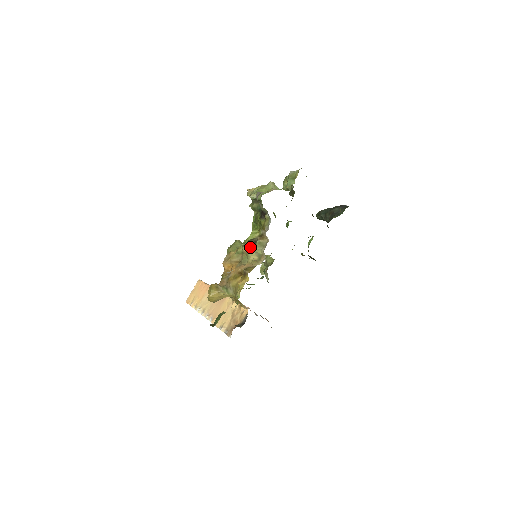
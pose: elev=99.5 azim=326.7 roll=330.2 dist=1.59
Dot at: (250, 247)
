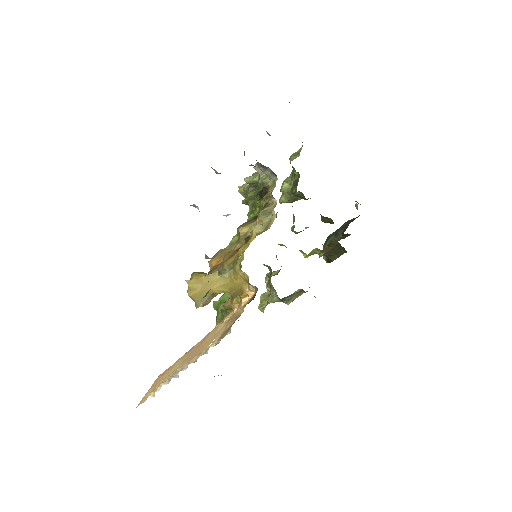
Dot at: (250, 224)
